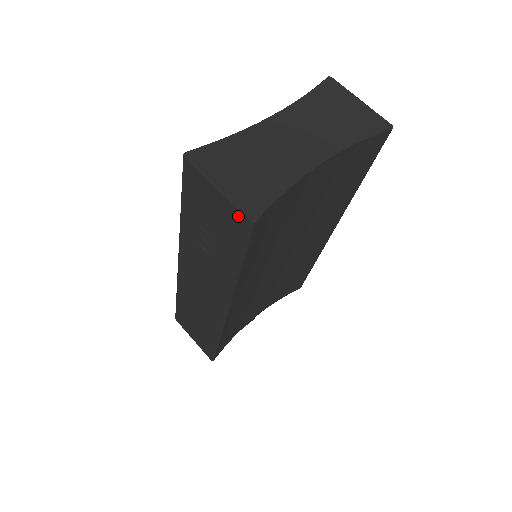
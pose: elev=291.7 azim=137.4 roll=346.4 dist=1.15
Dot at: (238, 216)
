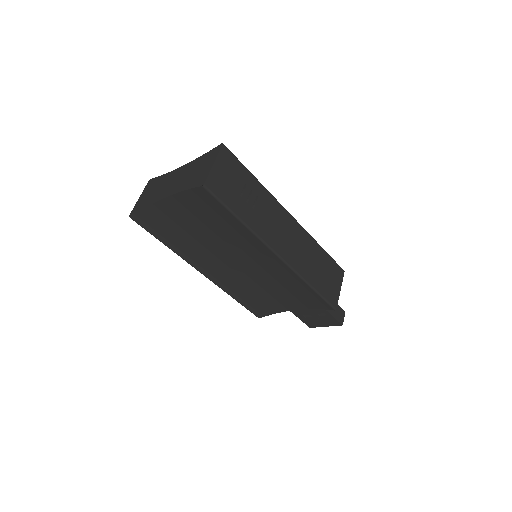
Dot at: occluded
